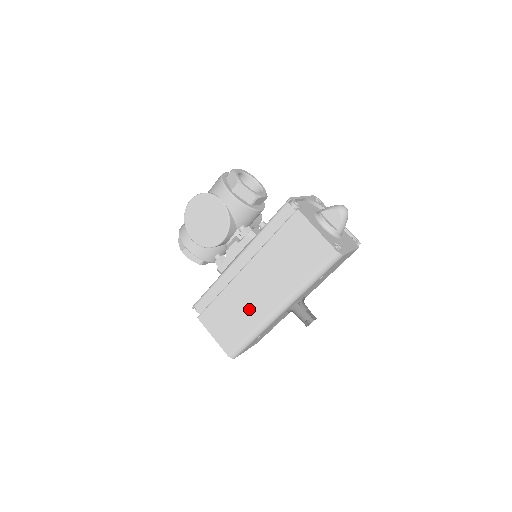
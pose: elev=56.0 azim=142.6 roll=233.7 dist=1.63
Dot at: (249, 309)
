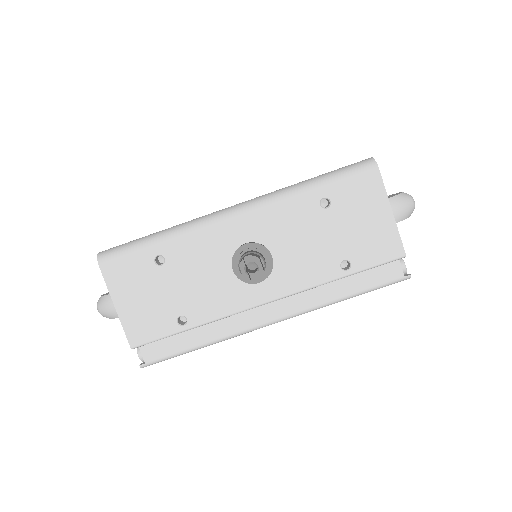
Dot at: occluded
